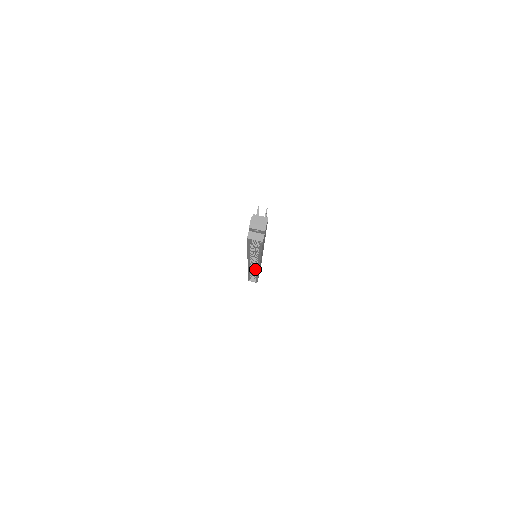
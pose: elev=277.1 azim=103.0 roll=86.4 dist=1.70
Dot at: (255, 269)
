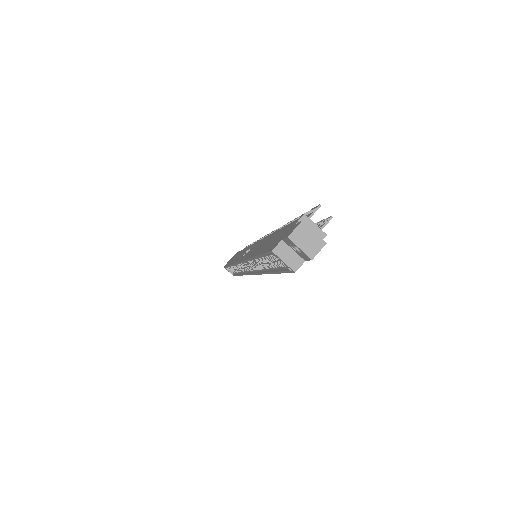
Dot at: (243, 269)
